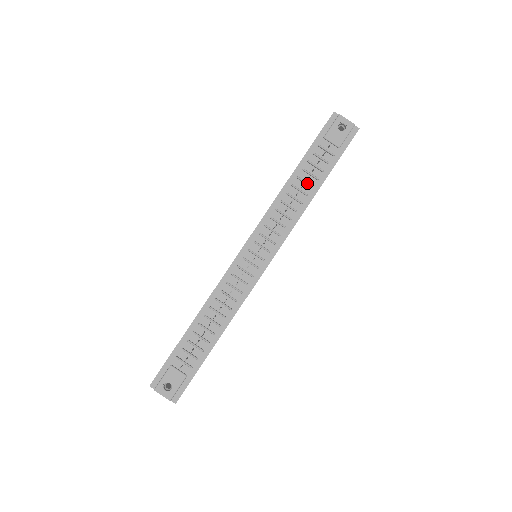
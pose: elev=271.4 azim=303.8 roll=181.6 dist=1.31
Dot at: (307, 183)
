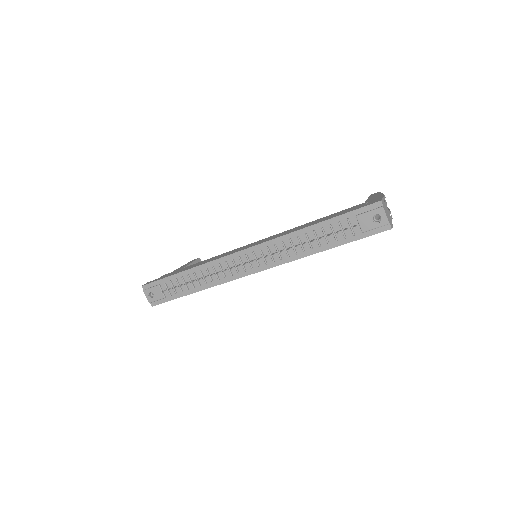
Dot at: (318, 241)
